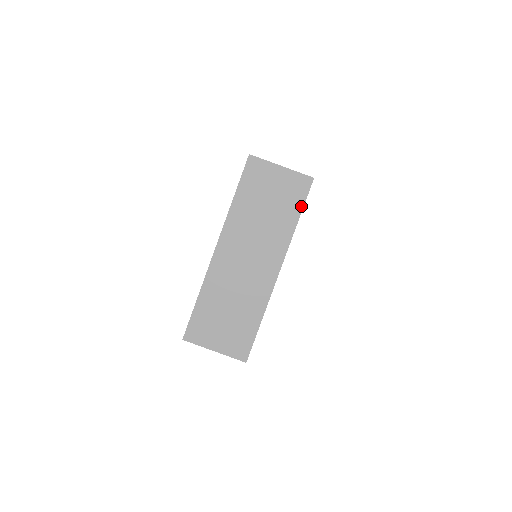
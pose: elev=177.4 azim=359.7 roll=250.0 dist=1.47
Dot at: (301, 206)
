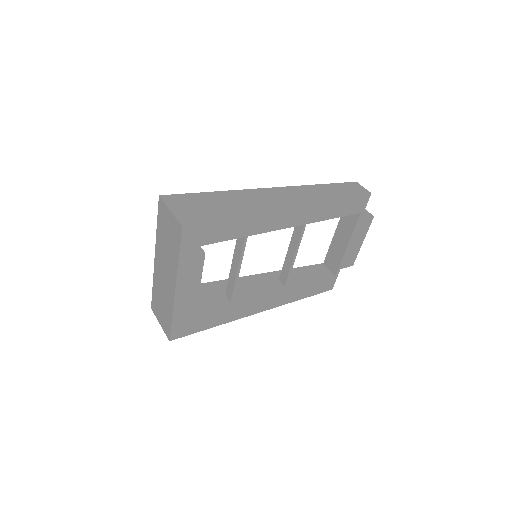
Dot at: (179, 247)
